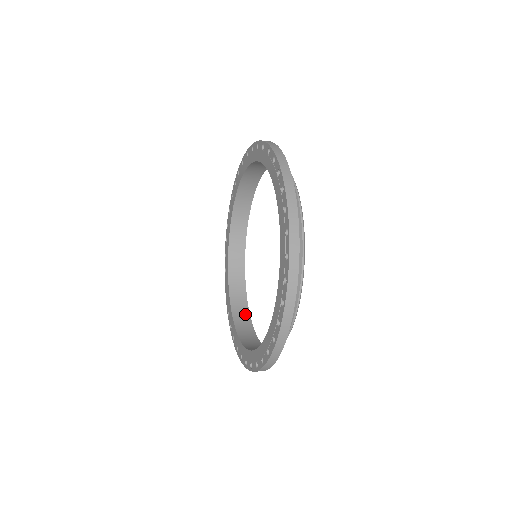
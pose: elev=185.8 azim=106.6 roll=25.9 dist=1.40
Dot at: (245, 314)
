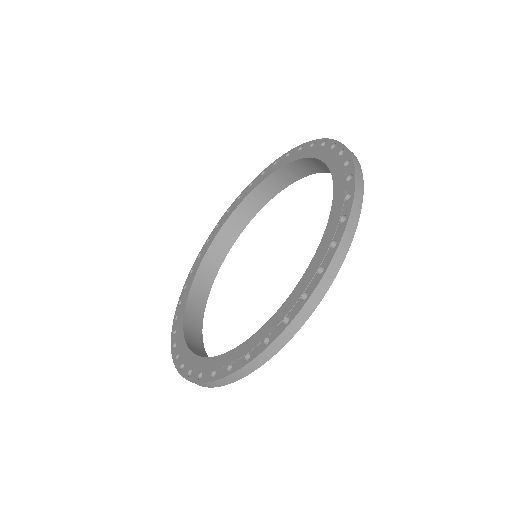
Dot at: (199, 312)
